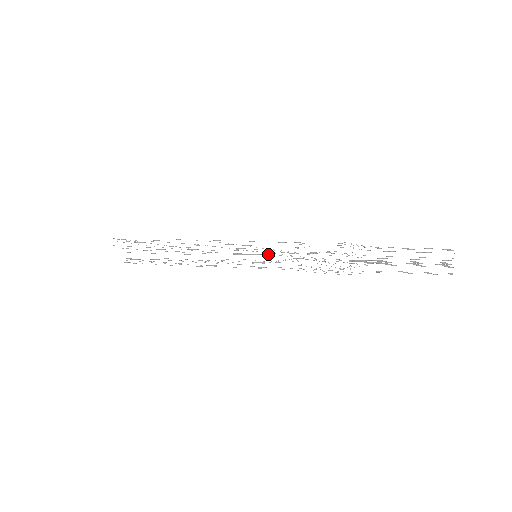
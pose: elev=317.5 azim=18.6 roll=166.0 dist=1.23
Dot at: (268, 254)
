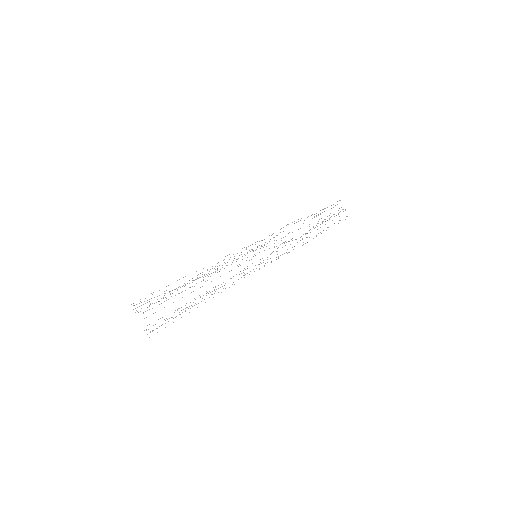
Dot at: (265, 242)
